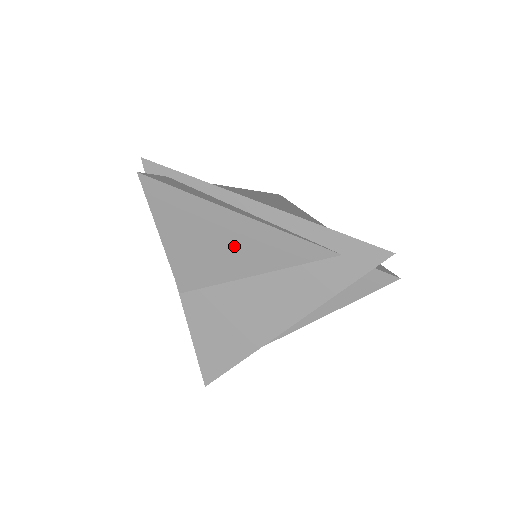
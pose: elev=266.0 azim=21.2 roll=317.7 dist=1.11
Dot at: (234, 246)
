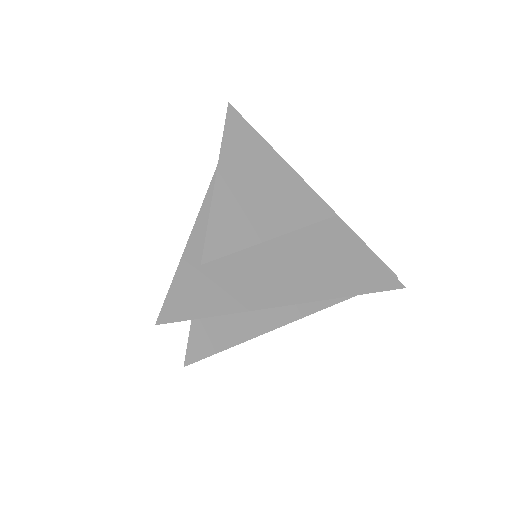
Dot at: occluded
